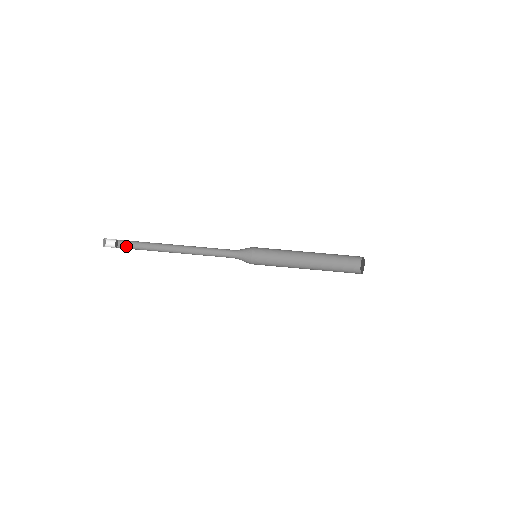
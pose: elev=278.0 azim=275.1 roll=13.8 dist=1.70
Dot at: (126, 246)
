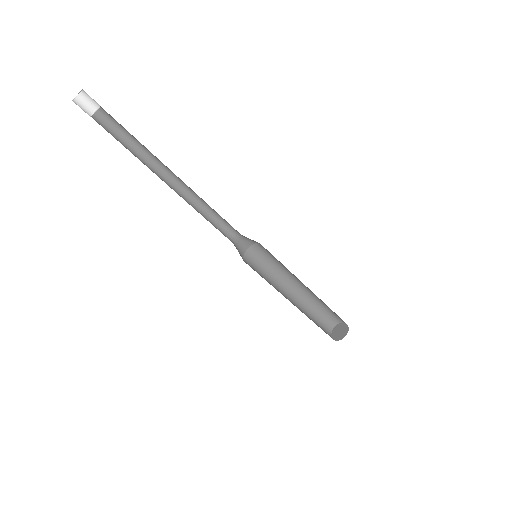
Dot at: (108, 122)
